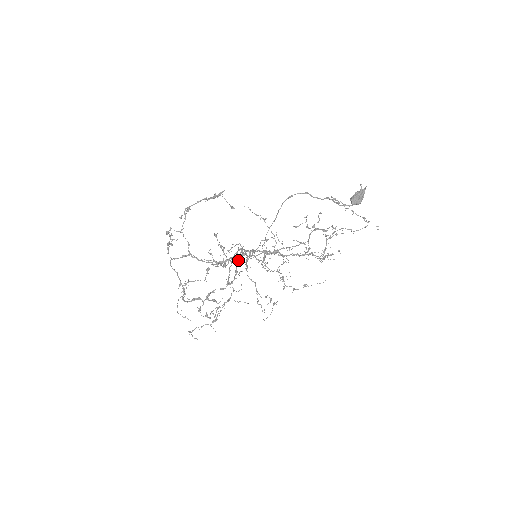
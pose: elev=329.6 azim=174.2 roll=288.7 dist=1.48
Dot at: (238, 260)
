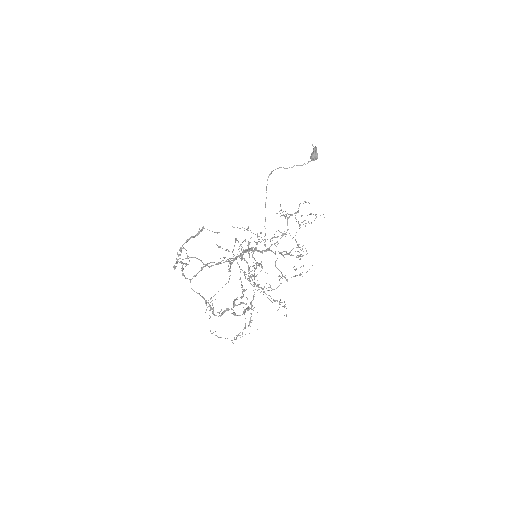
Dot at: (242, 270)
